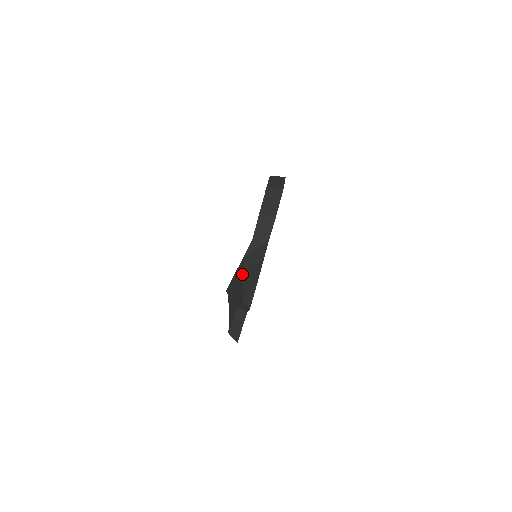
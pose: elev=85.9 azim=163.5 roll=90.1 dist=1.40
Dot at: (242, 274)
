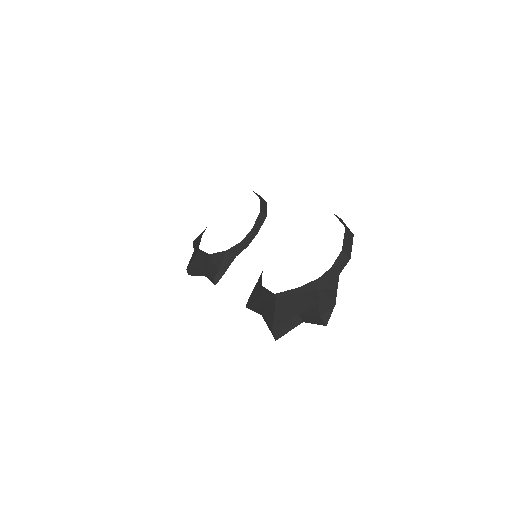
Dot at: (315, 293)
